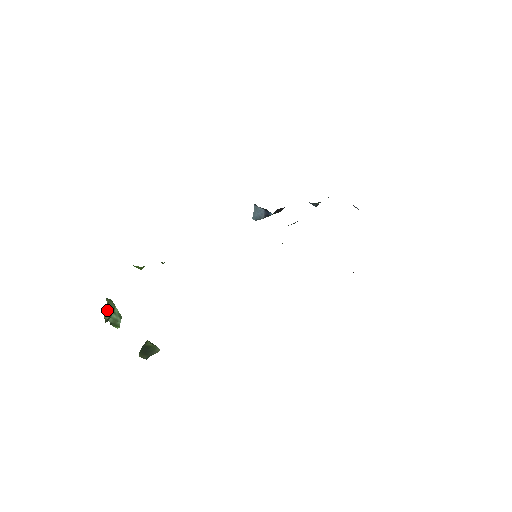
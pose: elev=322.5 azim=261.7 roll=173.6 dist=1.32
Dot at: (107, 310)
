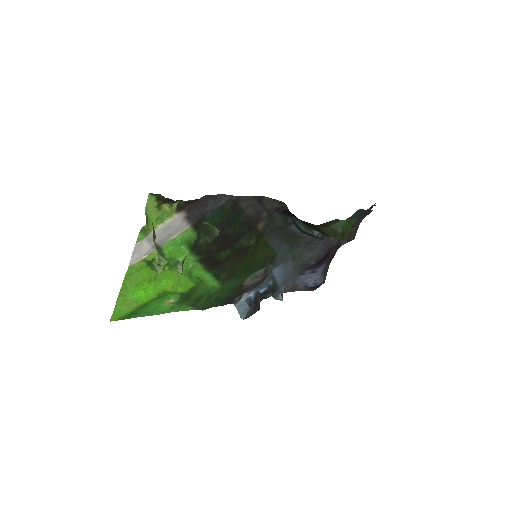
Dot at: occluded
